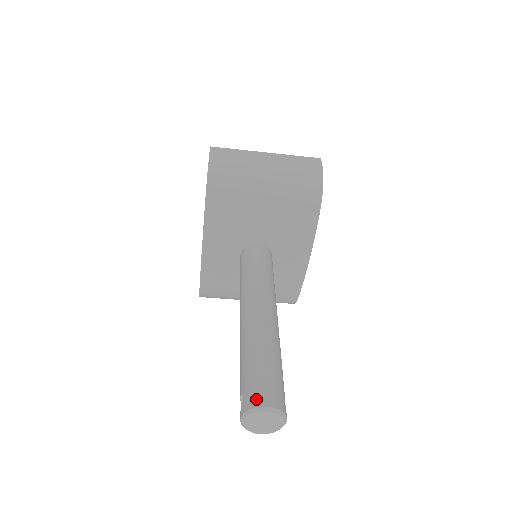
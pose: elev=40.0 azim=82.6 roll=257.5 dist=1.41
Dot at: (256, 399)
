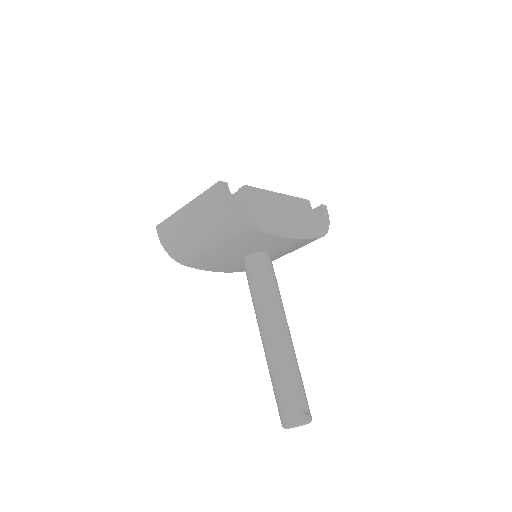
Dot at: (282, 421)
